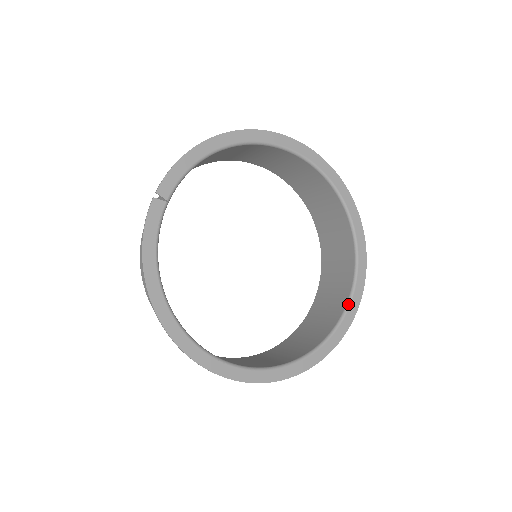
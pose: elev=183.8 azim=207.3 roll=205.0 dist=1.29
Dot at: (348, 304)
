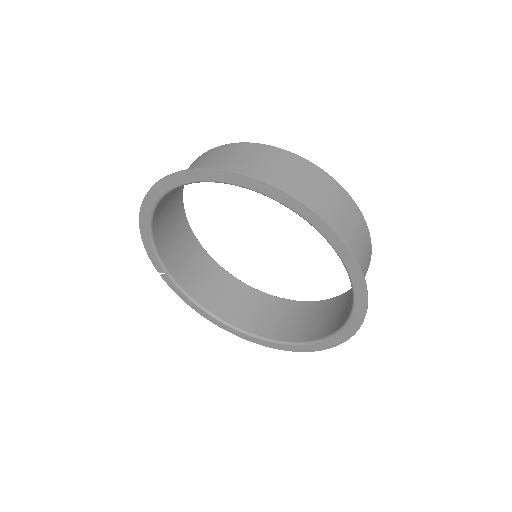
Dot at: (350, 281)
